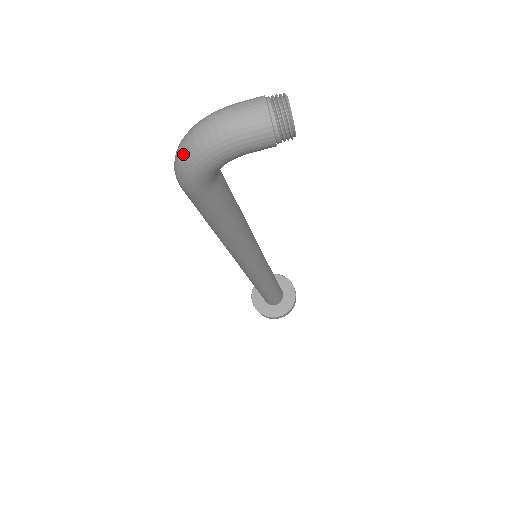
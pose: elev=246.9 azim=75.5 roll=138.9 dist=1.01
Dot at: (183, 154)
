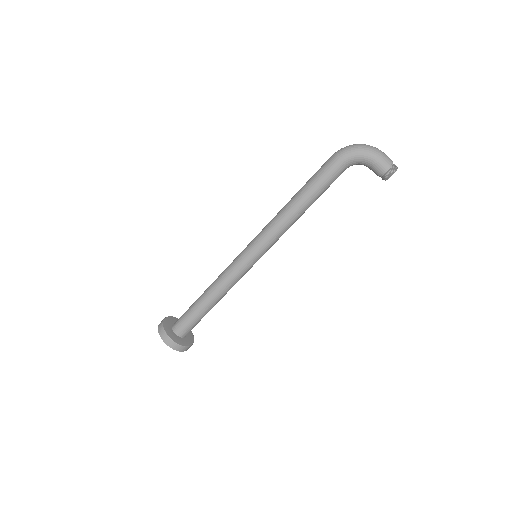
Dot at: (356, 145)
